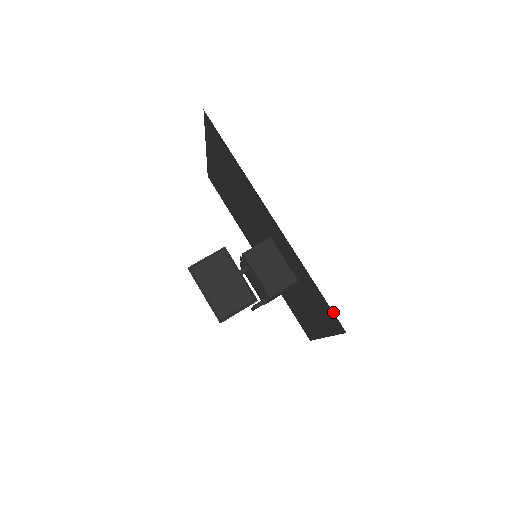
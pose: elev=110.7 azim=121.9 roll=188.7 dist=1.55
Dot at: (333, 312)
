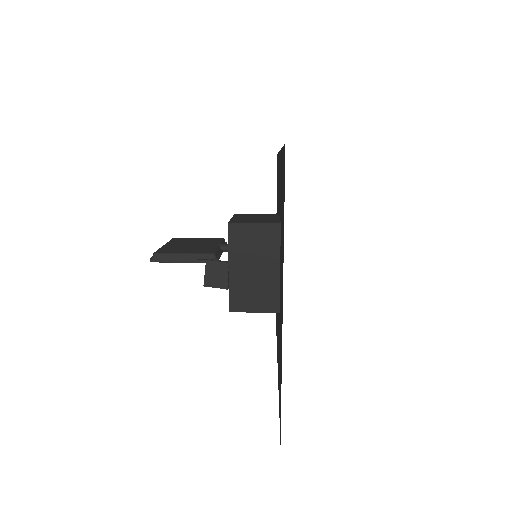
Dot at: occluded
